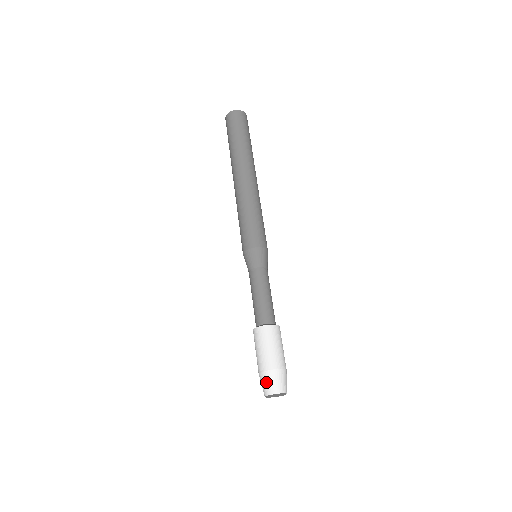
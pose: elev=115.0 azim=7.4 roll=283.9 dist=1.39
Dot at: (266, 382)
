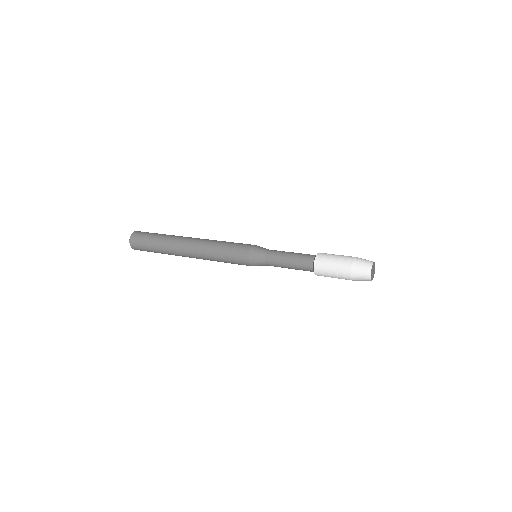
Dot at: (364, 259)
